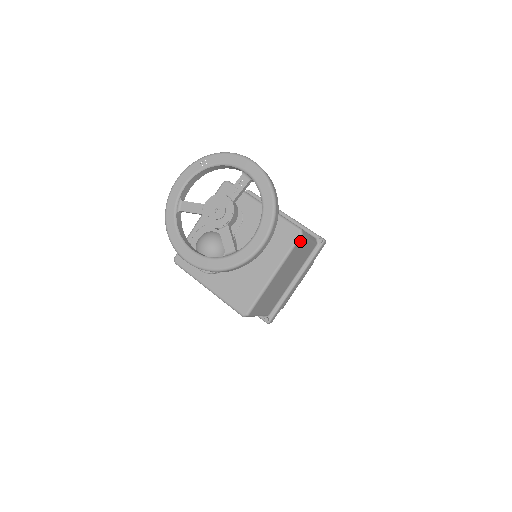
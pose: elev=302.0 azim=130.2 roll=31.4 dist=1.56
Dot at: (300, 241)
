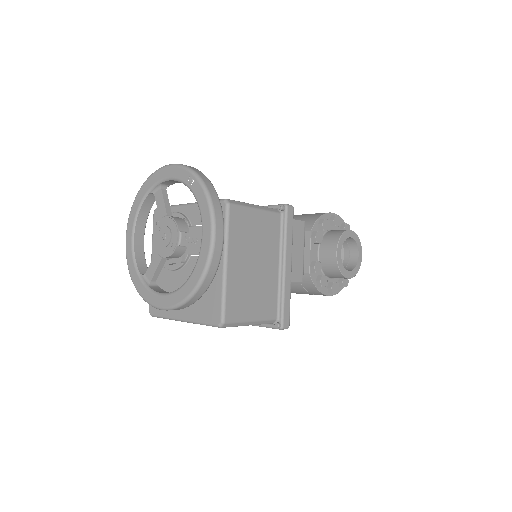
Dot at: occluded
